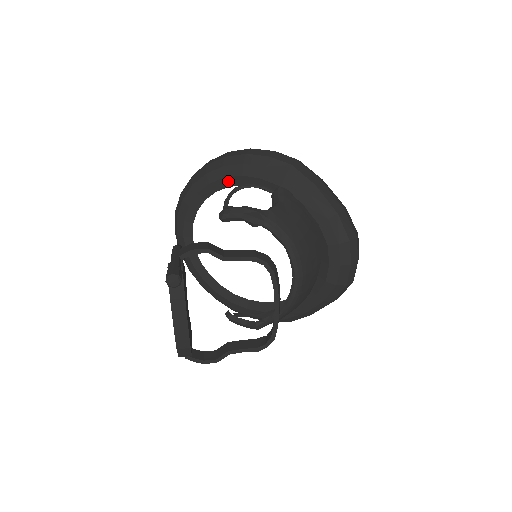
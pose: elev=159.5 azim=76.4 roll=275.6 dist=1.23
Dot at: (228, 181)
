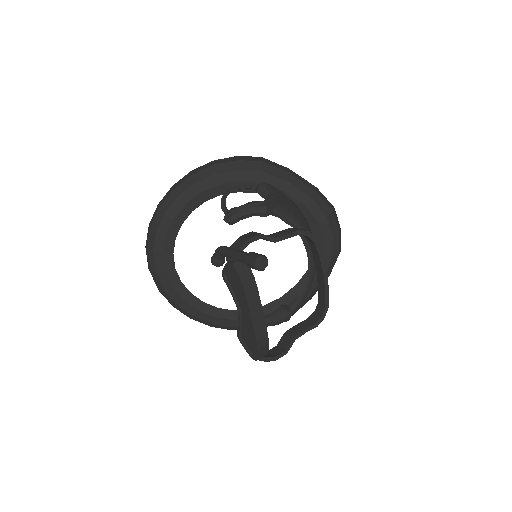
Dot at: (204, 195)
